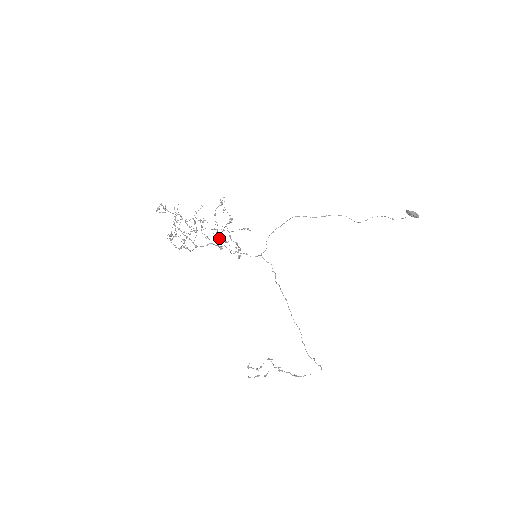
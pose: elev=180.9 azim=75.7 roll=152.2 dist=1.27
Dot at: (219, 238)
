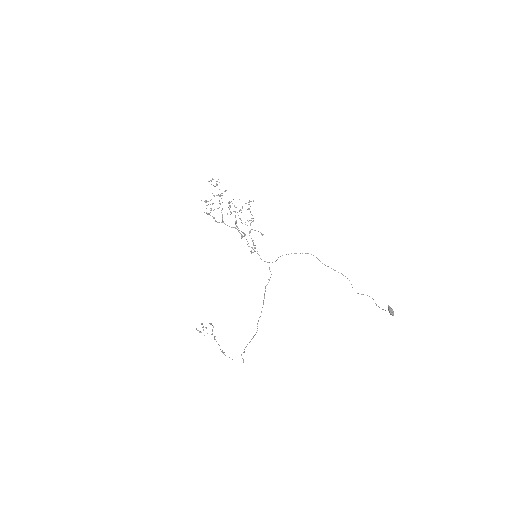
Dot at: (236, 225)
